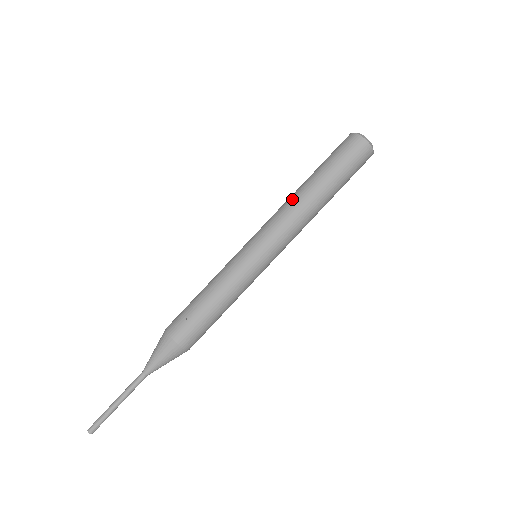
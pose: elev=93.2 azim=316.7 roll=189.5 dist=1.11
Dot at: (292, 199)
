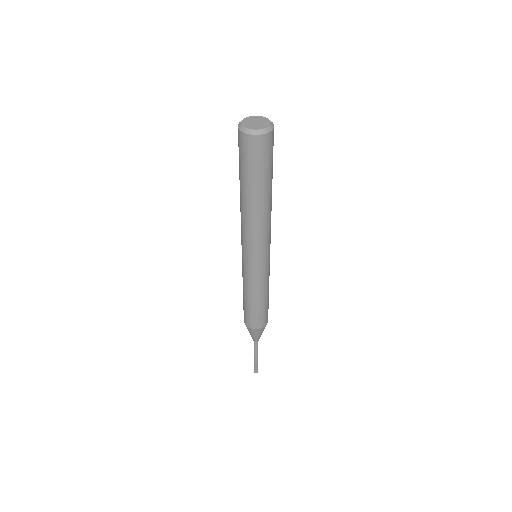
Dot at: (246, 218)
